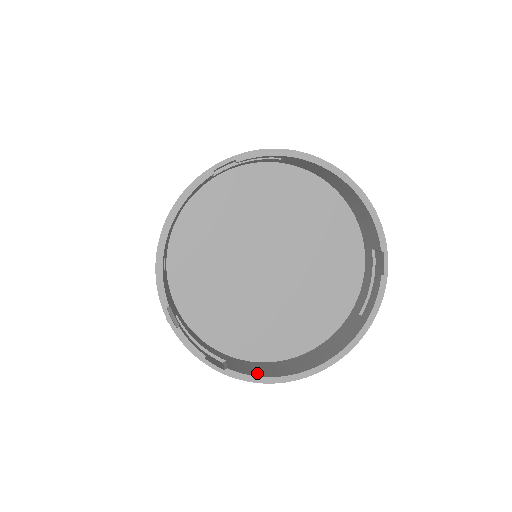
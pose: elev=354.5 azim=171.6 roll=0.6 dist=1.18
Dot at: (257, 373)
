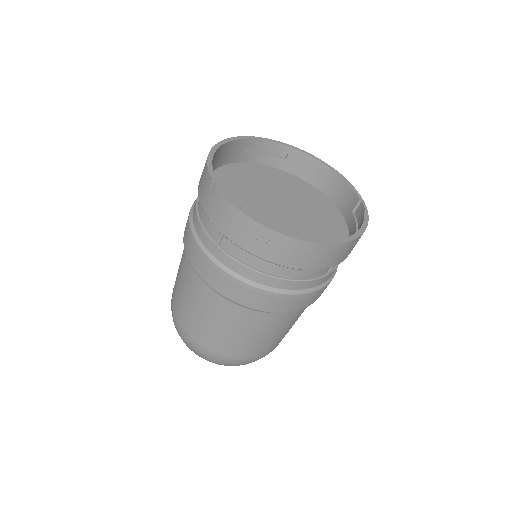
Dot at: (280, 235)
